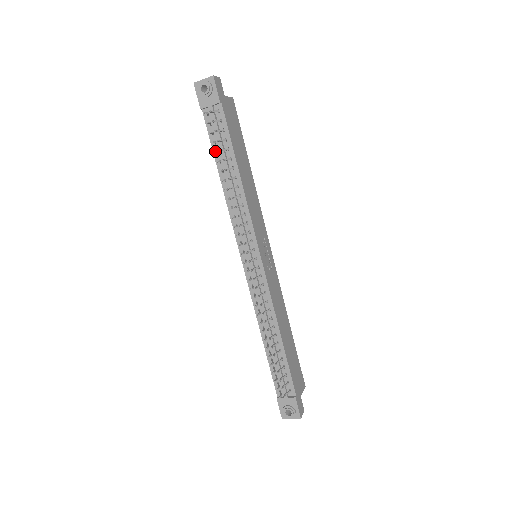
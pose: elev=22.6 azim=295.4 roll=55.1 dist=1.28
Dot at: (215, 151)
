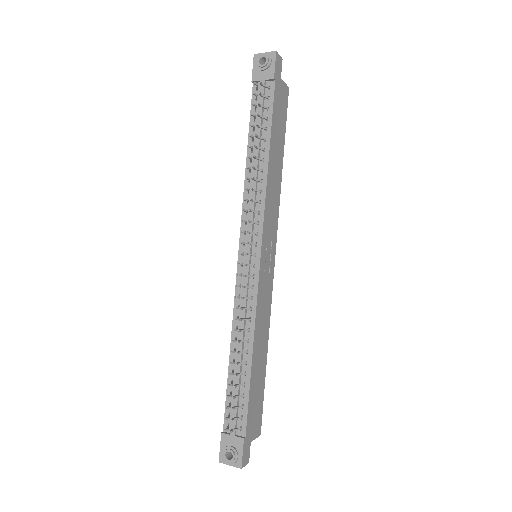
Dot at: (251, 124)
